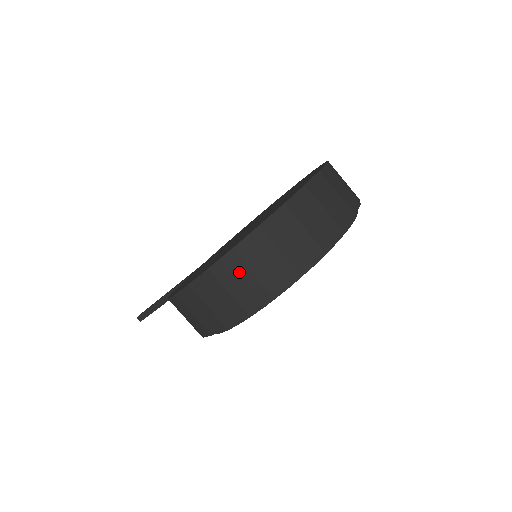
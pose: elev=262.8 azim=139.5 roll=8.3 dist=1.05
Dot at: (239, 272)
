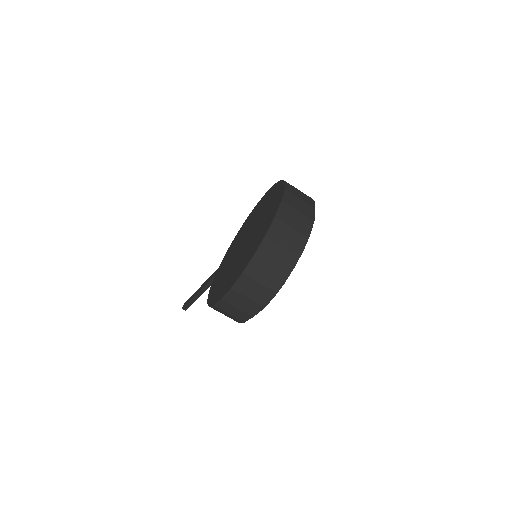
Dot at: (251, 285)
